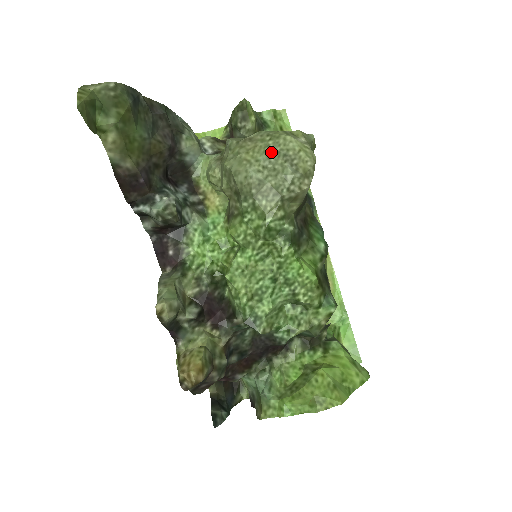
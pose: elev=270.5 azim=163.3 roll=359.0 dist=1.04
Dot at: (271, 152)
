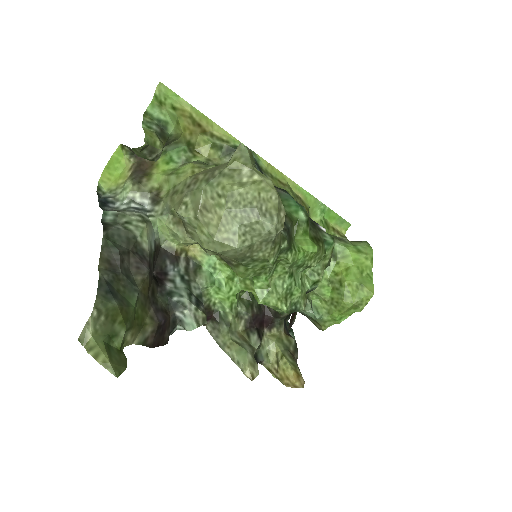
Dot at: (238, 216)
